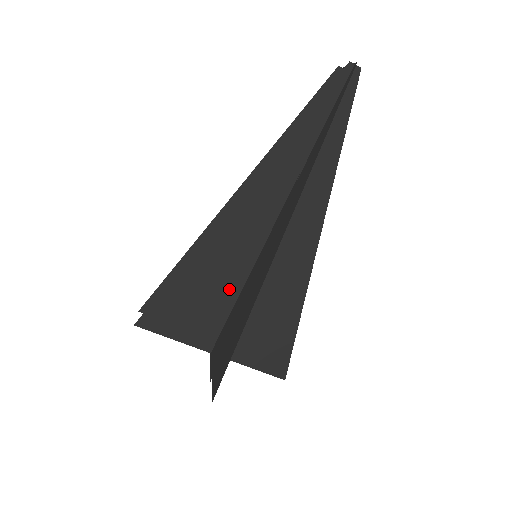
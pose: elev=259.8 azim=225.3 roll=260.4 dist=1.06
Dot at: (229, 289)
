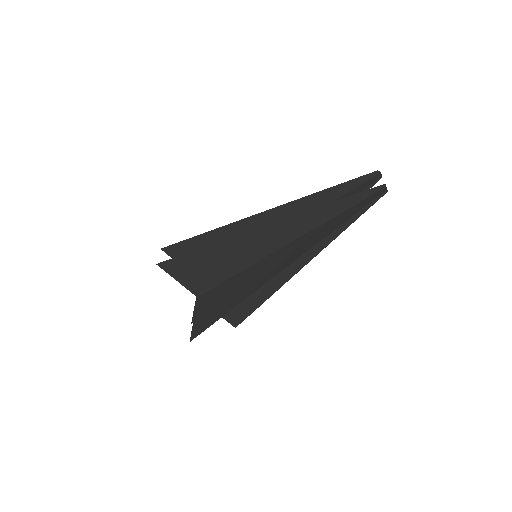
Dot at: (228, 270)
